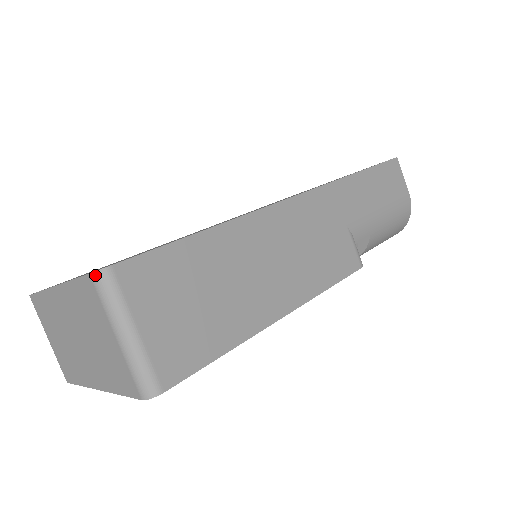
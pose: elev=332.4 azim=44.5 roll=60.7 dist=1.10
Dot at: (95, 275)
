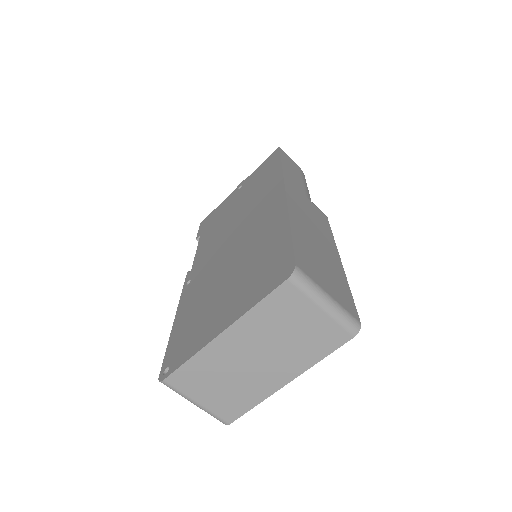
Dot at: (293, 277)
